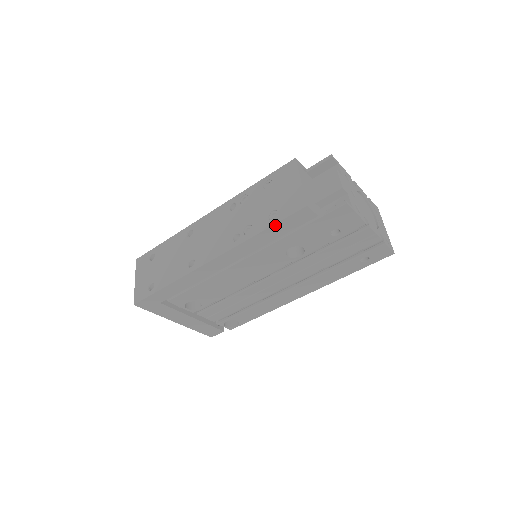
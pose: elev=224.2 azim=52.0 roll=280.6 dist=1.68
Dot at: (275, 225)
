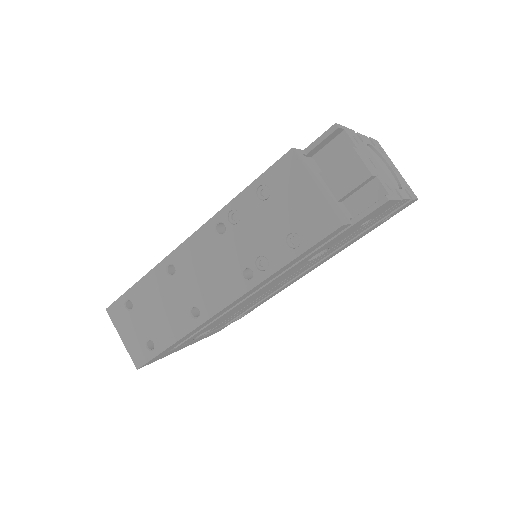
Dot at: (301, 254)
